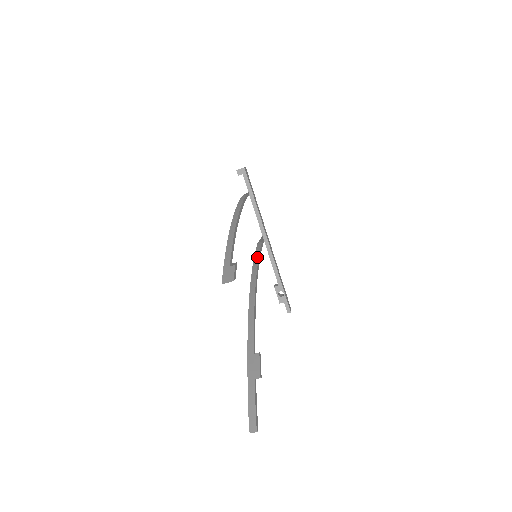
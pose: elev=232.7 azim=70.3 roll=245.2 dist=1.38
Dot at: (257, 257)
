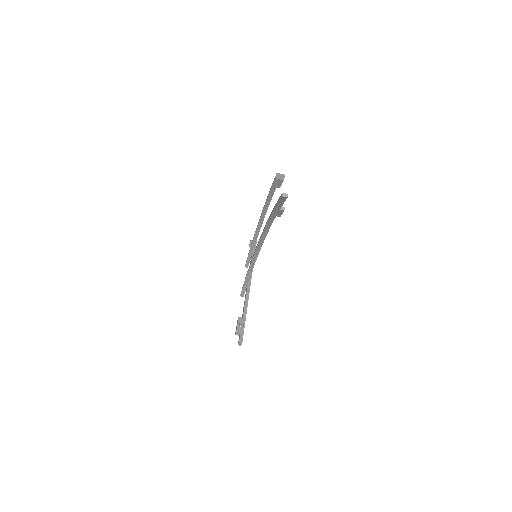
Dot at: (254, 261)
